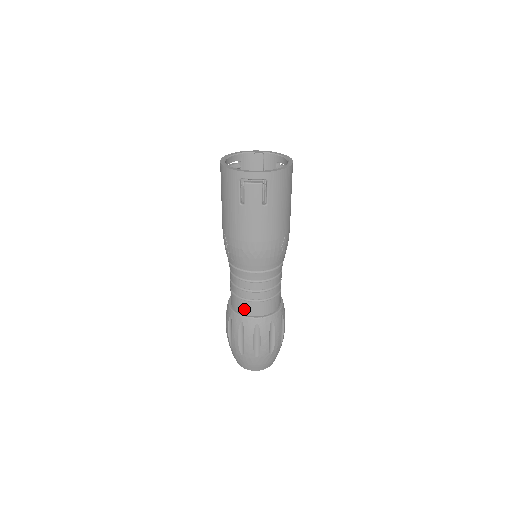
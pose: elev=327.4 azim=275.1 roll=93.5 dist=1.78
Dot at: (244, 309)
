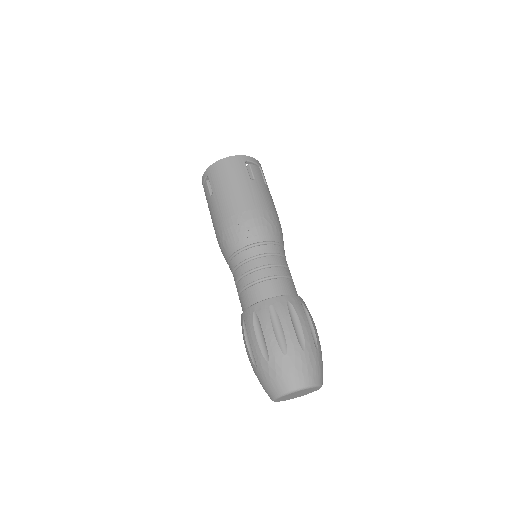
Dot at: (282, 289)
